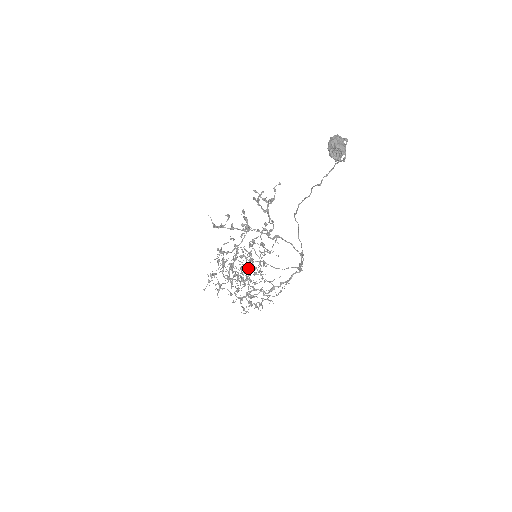
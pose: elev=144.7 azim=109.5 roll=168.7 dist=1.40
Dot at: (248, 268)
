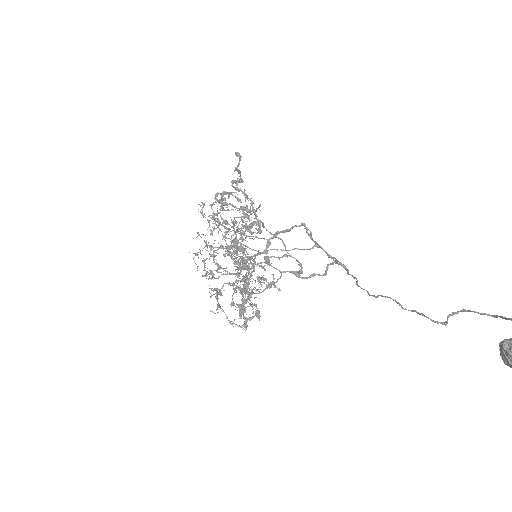
Dot at: occluded
